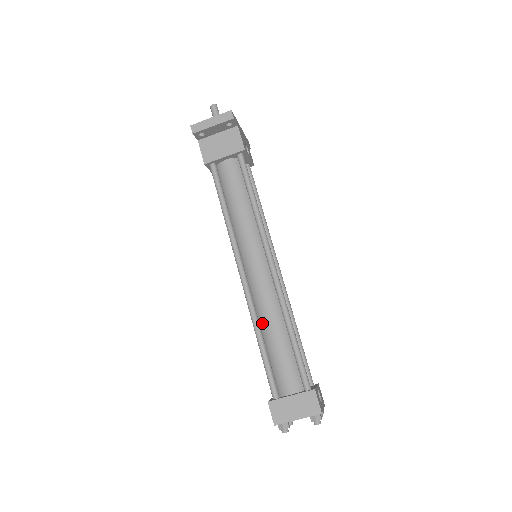
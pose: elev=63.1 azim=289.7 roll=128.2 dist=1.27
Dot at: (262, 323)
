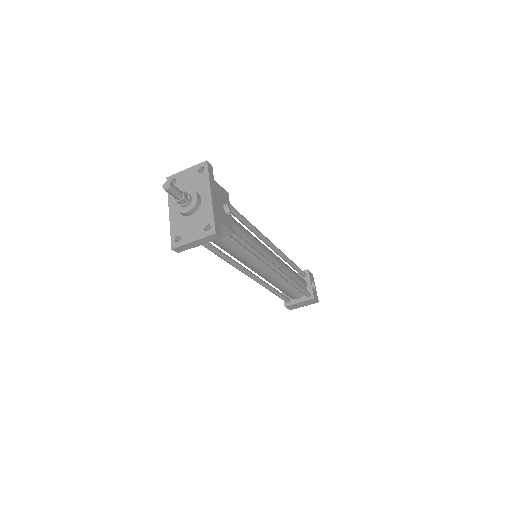
Dot at: occluded
